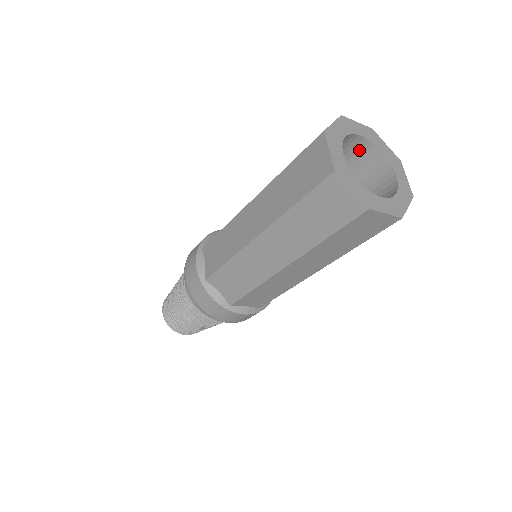
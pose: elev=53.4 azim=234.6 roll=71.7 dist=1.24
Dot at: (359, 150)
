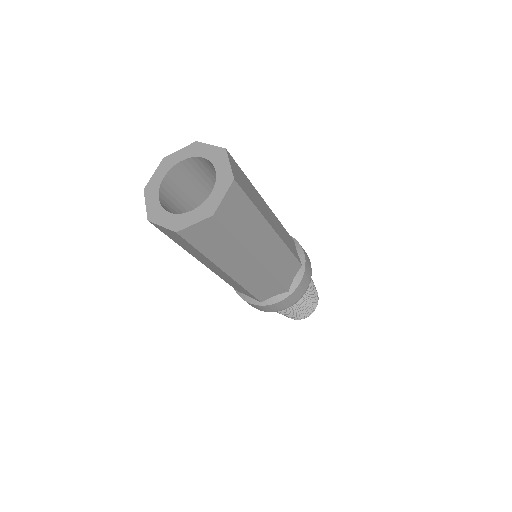
Dot at: (198, 165)
